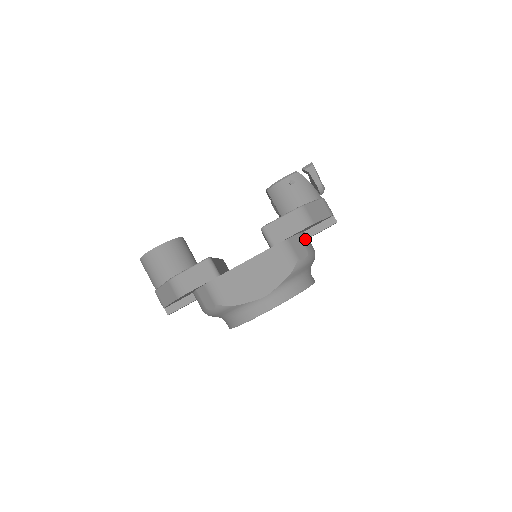
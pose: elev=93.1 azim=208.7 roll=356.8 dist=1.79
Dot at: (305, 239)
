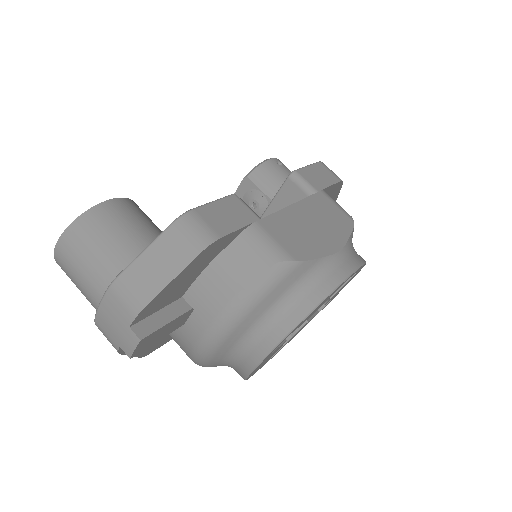
Dot at: occluded
